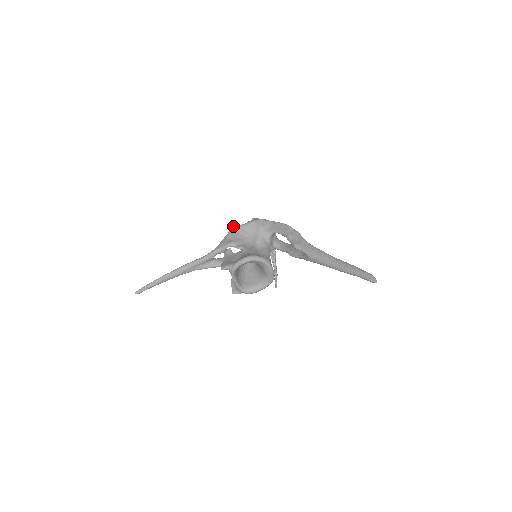
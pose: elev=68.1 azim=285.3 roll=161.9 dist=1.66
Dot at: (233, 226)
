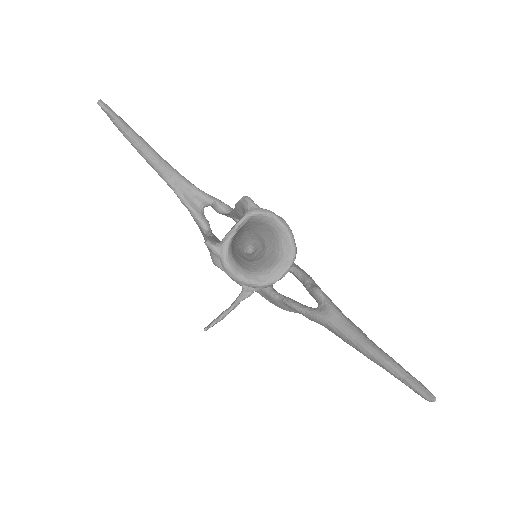
Dot at: occluded
